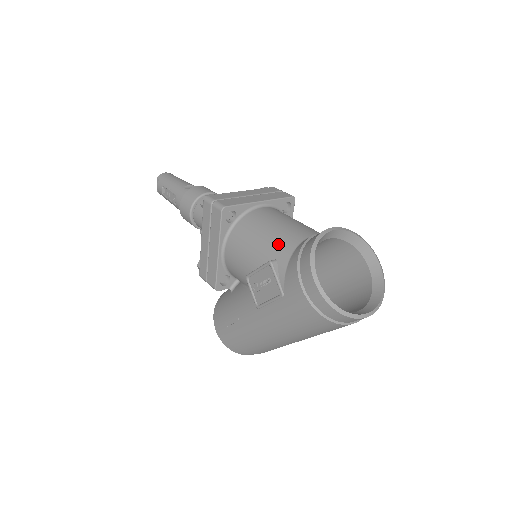
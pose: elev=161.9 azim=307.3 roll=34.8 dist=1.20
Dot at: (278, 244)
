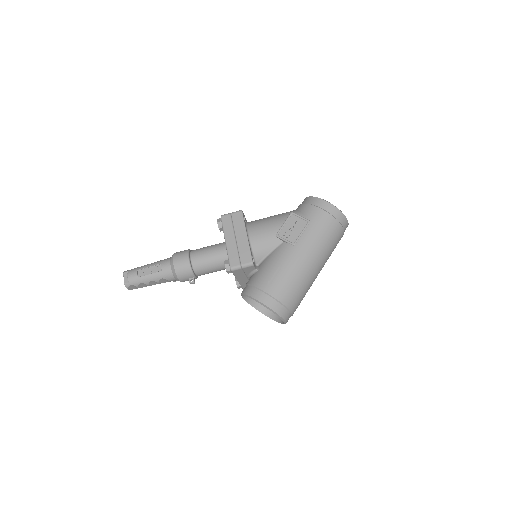
Dot at: (285, 213)
